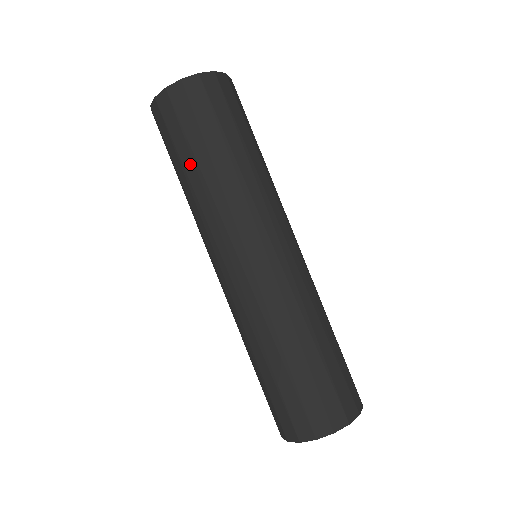
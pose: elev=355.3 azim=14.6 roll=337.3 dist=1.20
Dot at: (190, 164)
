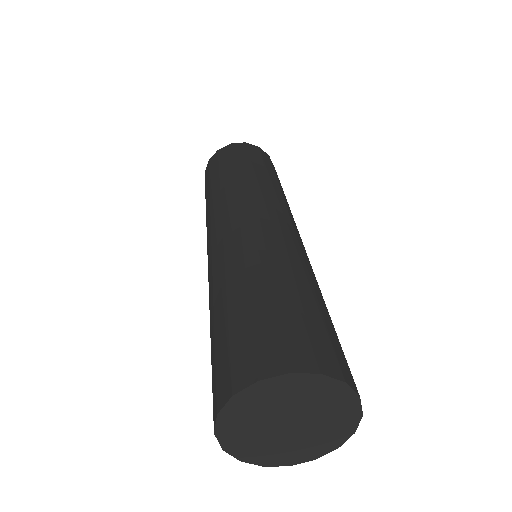
Dot at: (216, 180)
